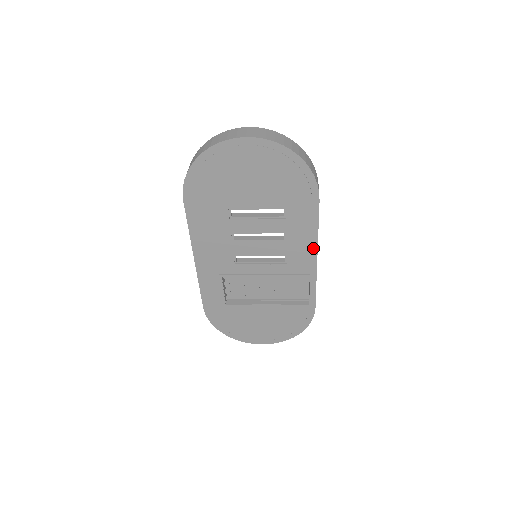
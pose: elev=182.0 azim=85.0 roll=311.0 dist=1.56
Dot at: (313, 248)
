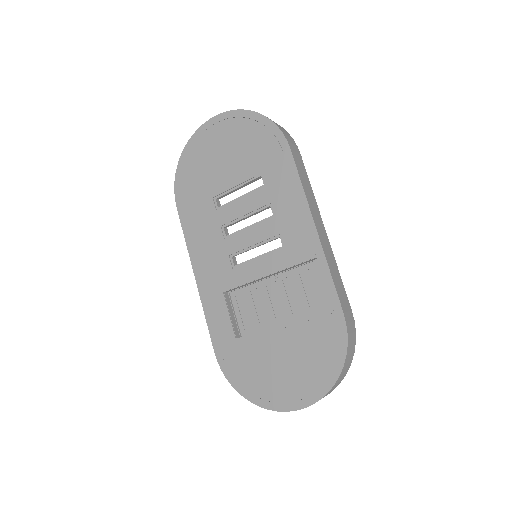
Dot at: (306, 213)
